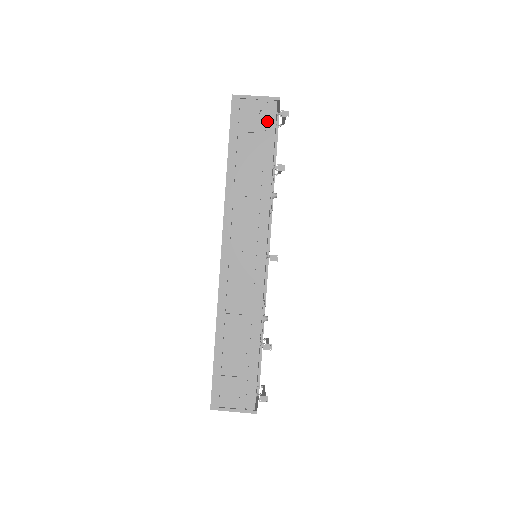
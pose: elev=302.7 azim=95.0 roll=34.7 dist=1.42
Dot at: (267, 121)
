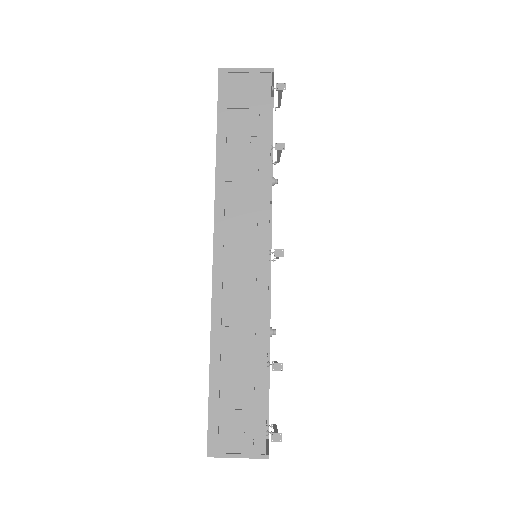
Dot at: (261, 95)
